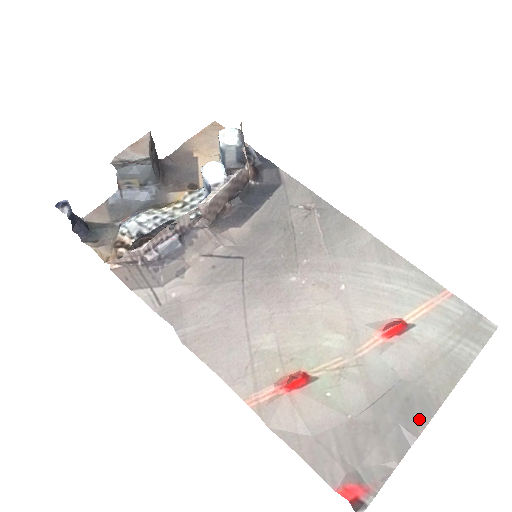
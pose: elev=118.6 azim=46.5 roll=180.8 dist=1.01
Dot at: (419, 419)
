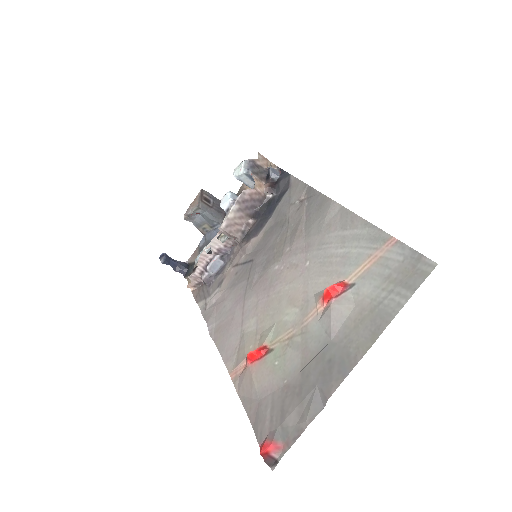
Dot at: (334, 379)
